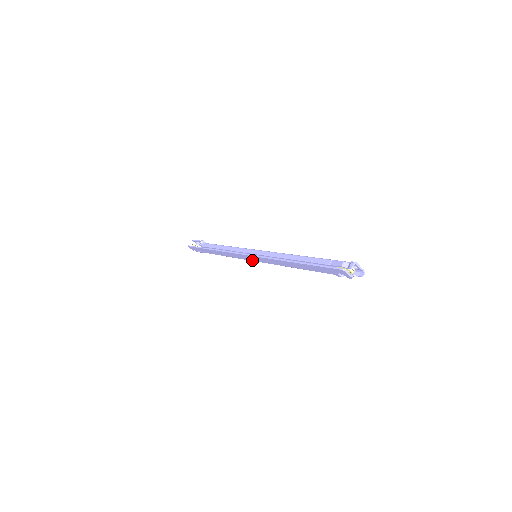
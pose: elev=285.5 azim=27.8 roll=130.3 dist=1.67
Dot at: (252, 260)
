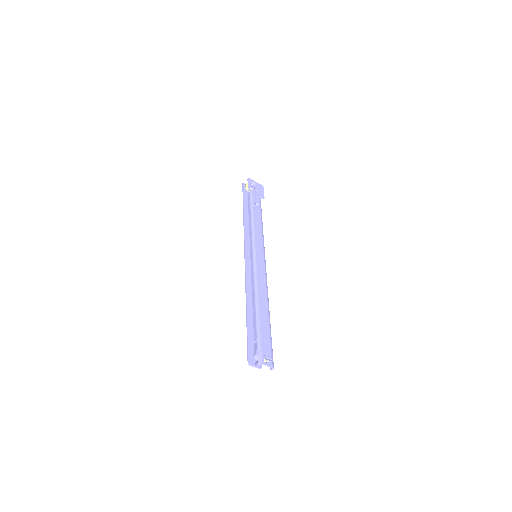
Dot at: occluded
